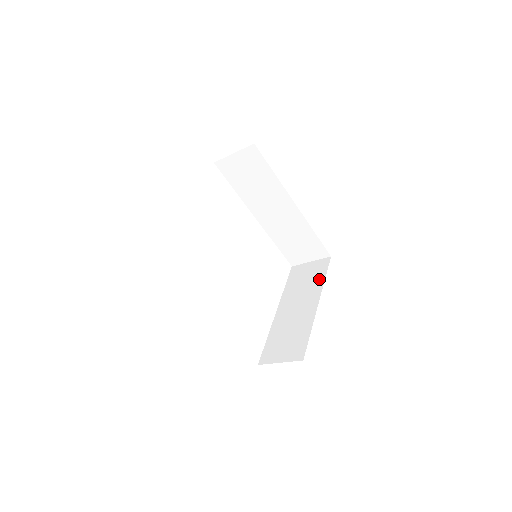
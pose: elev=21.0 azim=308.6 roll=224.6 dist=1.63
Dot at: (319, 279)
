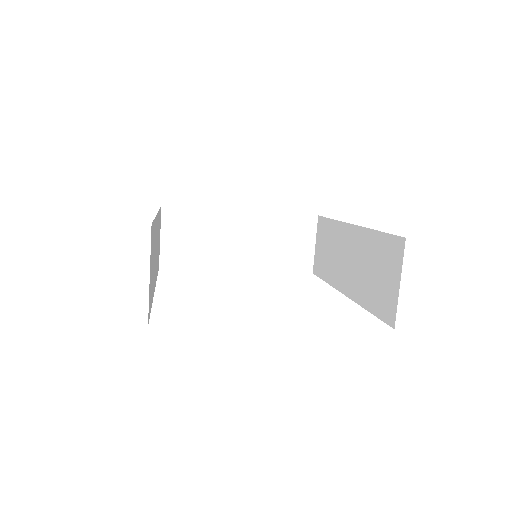
Dot at: occluded
